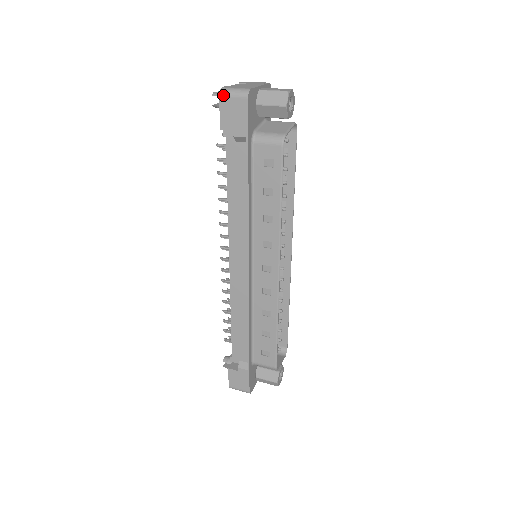
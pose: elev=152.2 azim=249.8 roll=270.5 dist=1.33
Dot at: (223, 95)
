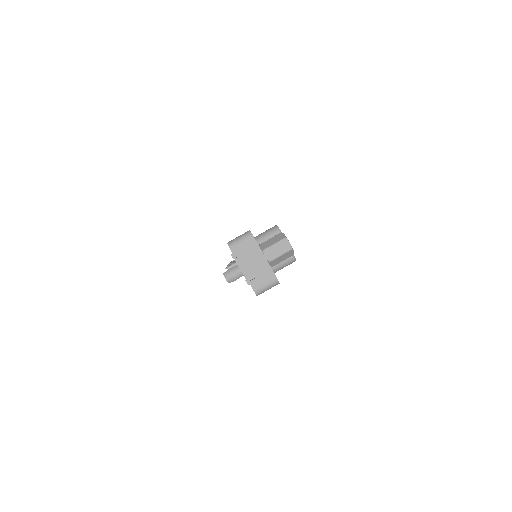
Dot at: occluded
